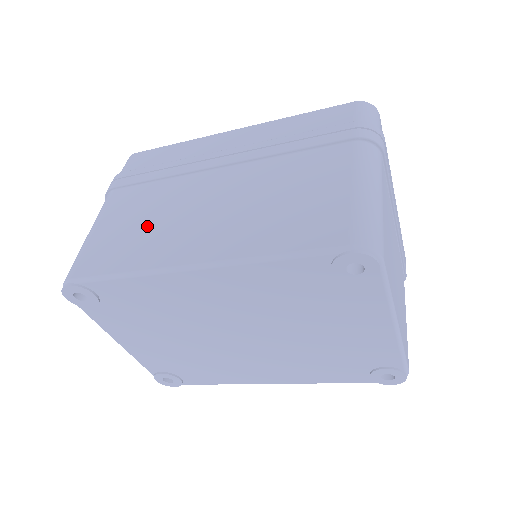
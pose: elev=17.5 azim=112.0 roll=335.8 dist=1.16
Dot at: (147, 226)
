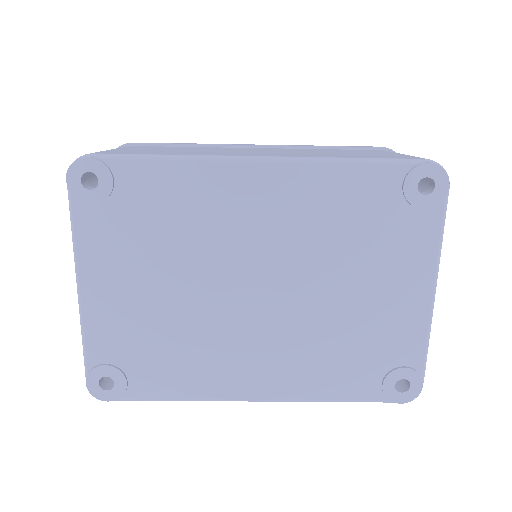
Dot at: (187, 150)
